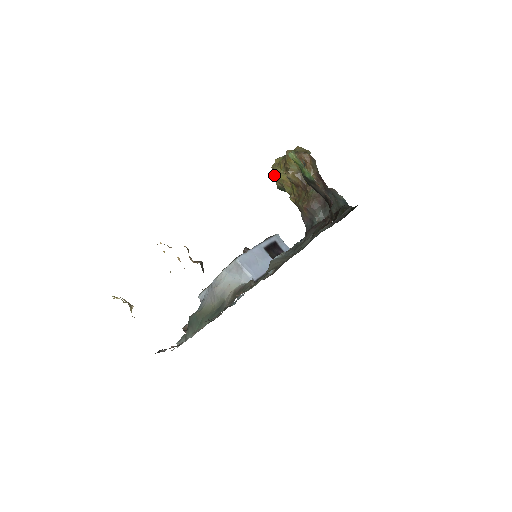
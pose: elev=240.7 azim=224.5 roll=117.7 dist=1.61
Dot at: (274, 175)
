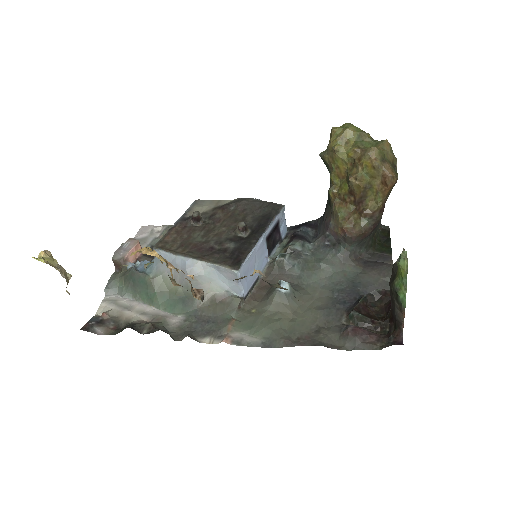
Dot at: (332, 151)
